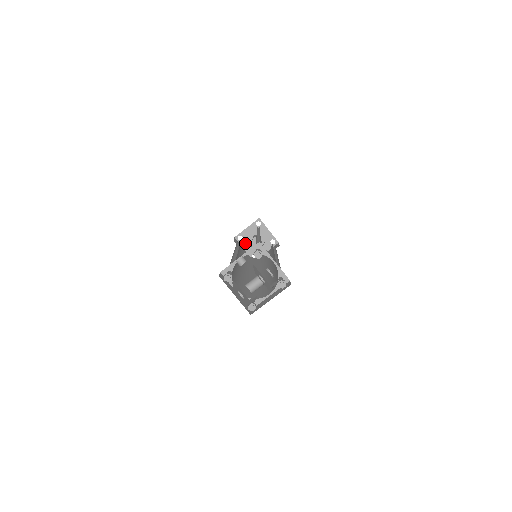
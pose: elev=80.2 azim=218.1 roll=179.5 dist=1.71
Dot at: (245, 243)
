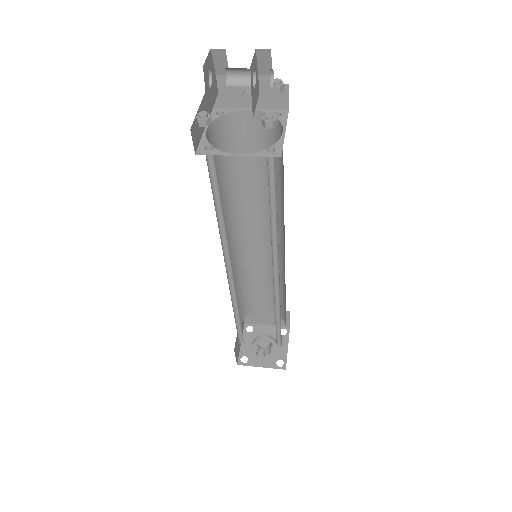
Dot at: (249, 338)
